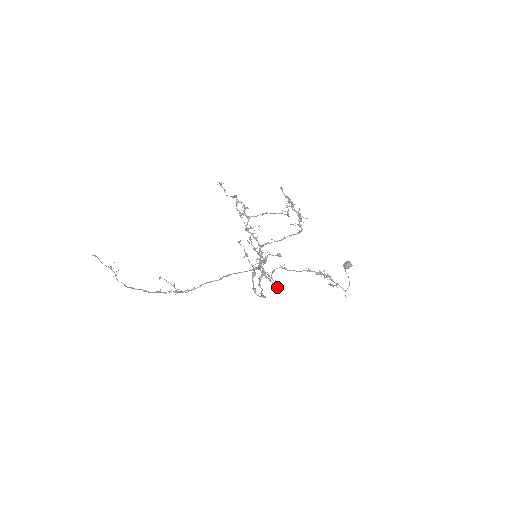
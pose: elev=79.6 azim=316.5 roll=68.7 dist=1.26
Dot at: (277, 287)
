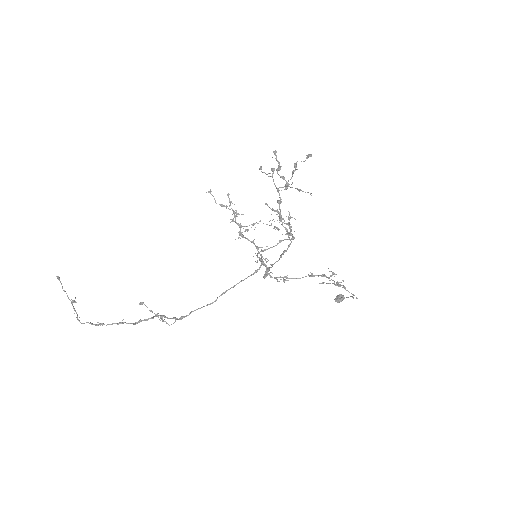
Dot at: (287, 280)
